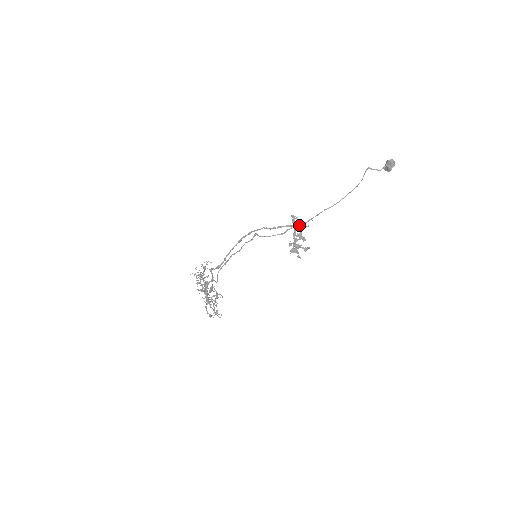
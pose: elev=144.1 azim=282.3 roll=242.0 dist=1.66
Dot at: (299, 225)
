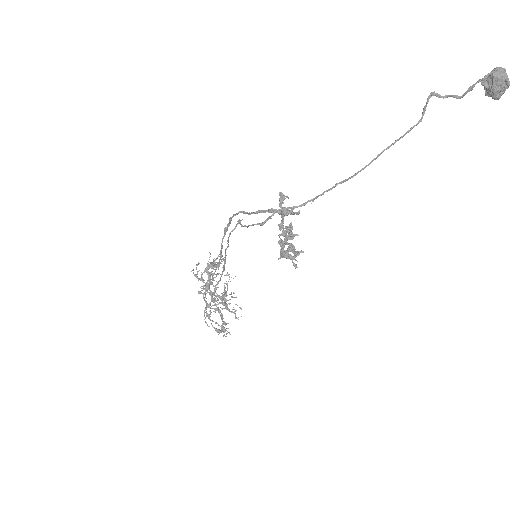
Dot at: (288, 210)
